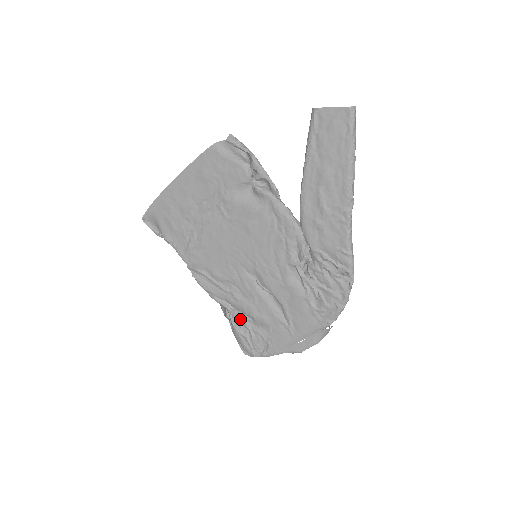
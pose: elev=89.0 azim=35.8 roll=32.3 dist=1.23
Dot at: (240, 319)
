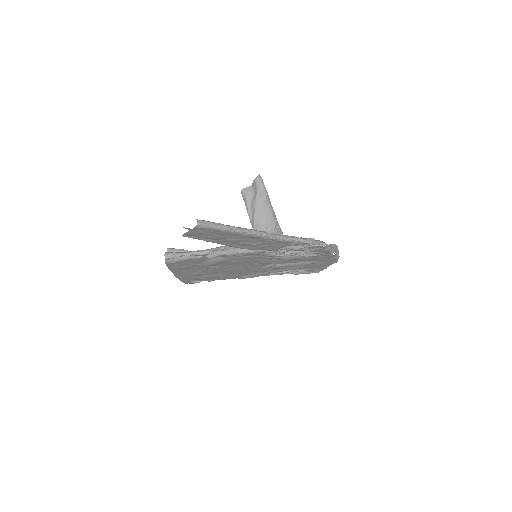
Dot at: occluded
